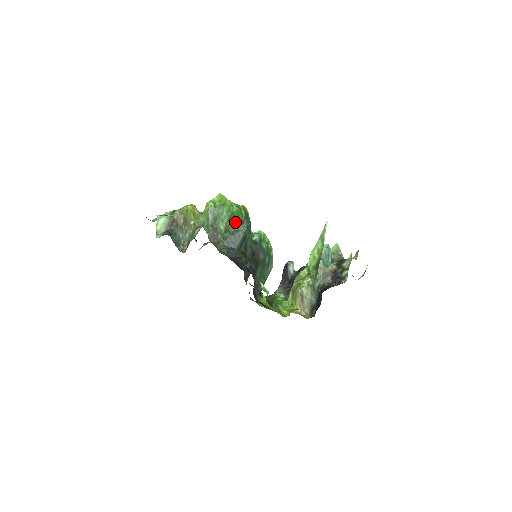
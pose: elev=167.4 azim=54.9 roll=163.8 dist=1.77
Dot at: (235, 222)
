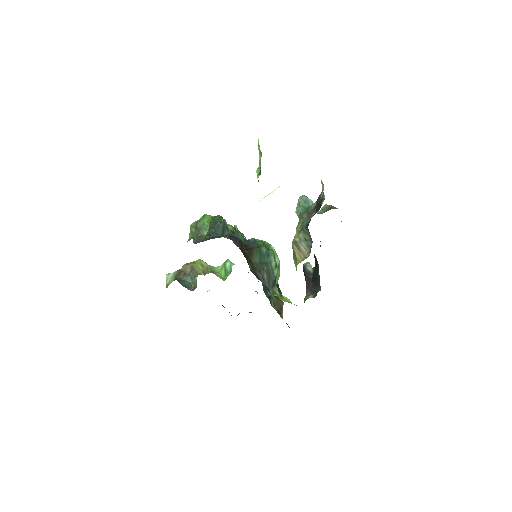
Dot at: (213, 220)
